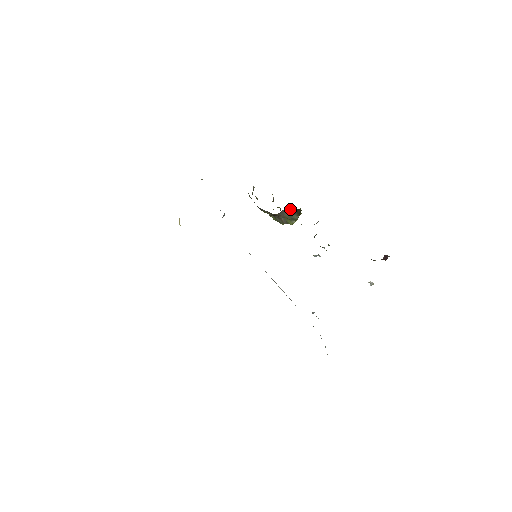
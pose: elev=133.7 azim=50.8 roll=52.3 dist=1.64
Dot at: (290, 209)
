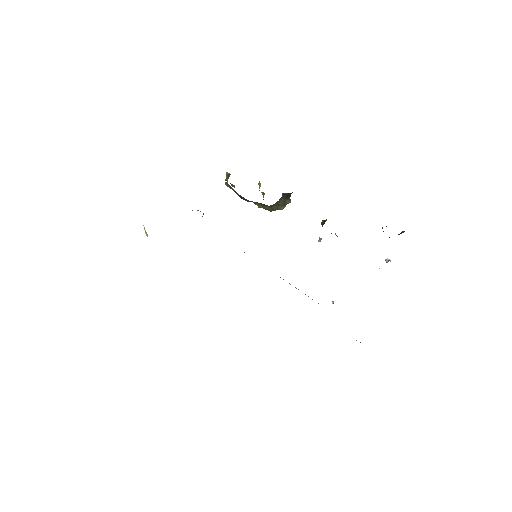
Dot at: (284, 196)
